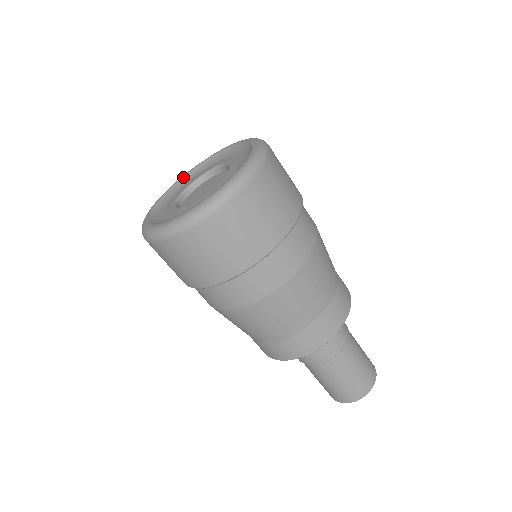
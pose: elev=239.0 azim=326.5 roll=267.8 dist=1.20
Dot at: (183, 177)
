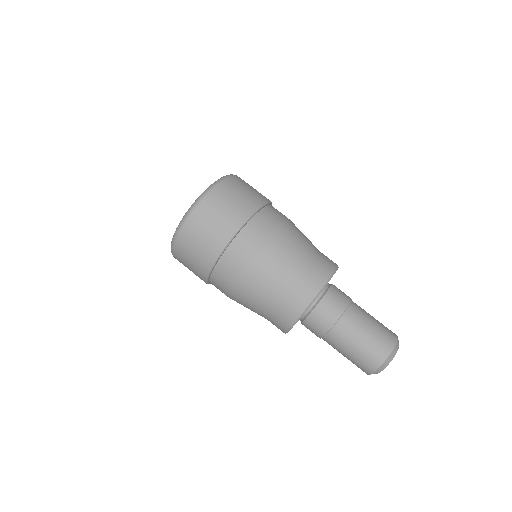
Dot at: occluded
